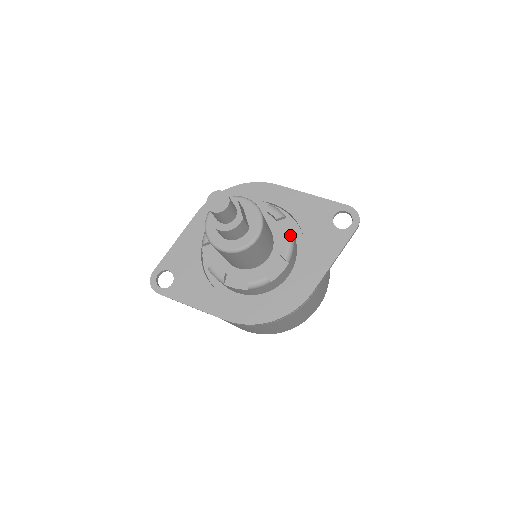
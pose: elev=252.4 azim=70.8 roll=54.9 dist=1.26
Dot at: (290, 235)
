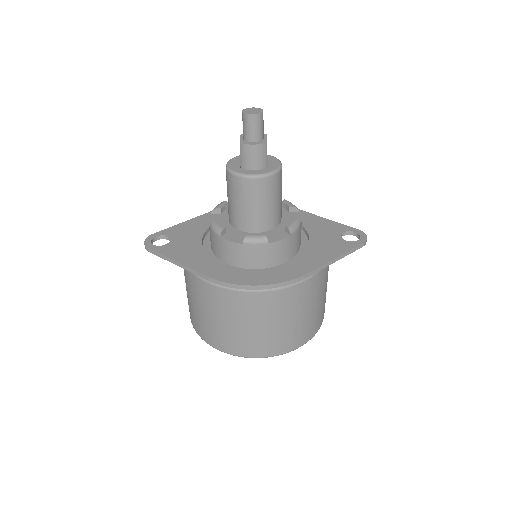
Dot at: occluded
